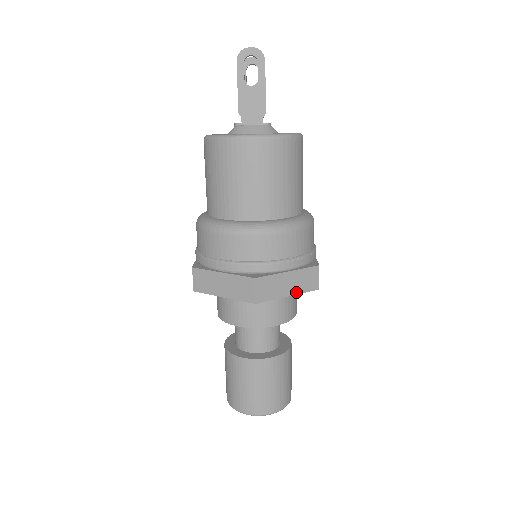
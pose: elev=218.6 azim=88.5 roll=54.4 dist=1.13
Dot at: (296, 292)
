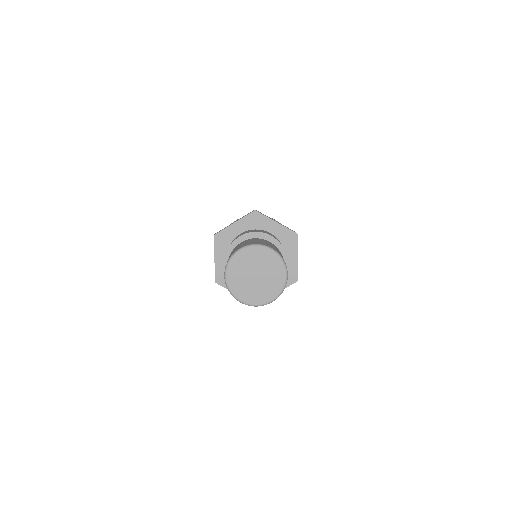
Dot at: (281, 225)
